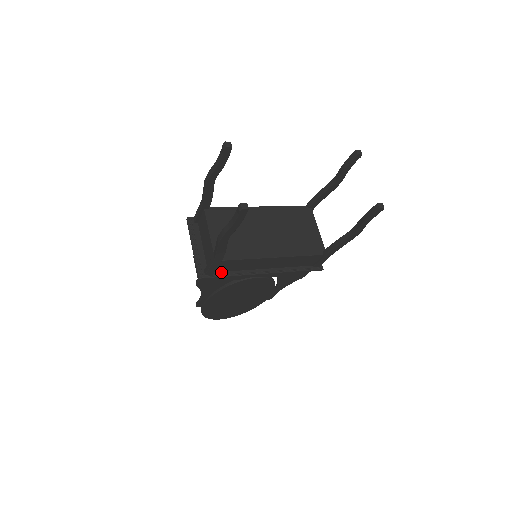
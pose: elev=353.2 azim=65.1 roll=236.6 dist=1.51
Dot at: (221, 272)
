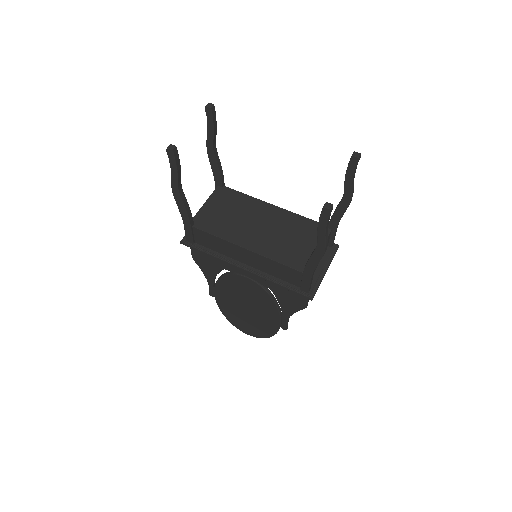
Dot at: (202, 246)
